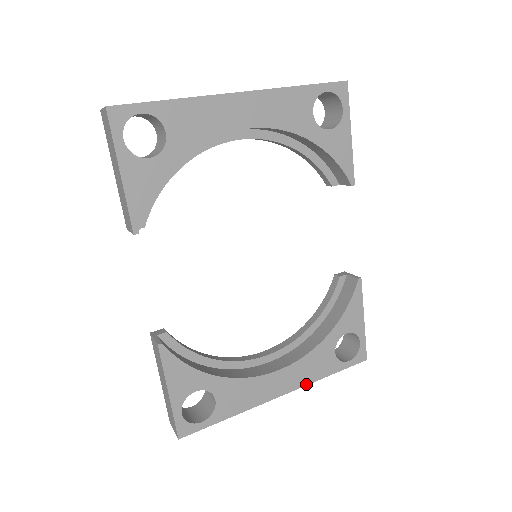
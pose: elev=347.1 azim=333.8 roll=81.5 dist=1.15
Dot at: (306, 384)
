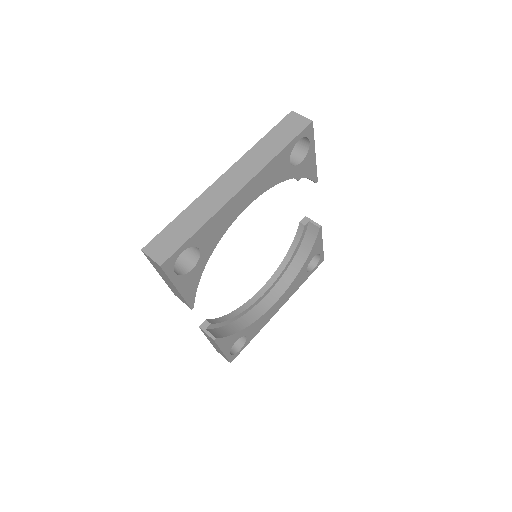
Dot at: occluded
